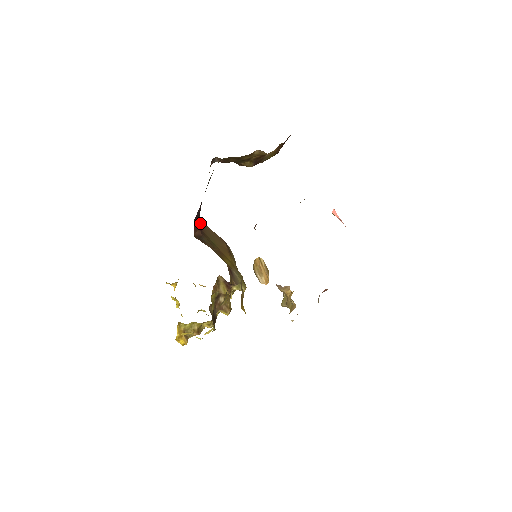
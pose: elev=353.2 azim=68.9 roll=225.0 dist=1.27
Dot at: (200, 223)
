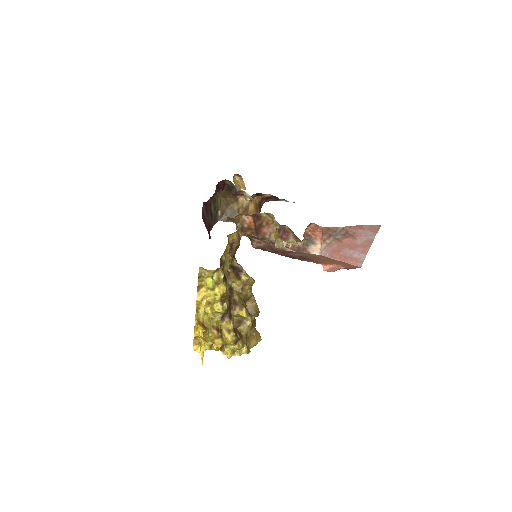
Dot at: occluded
